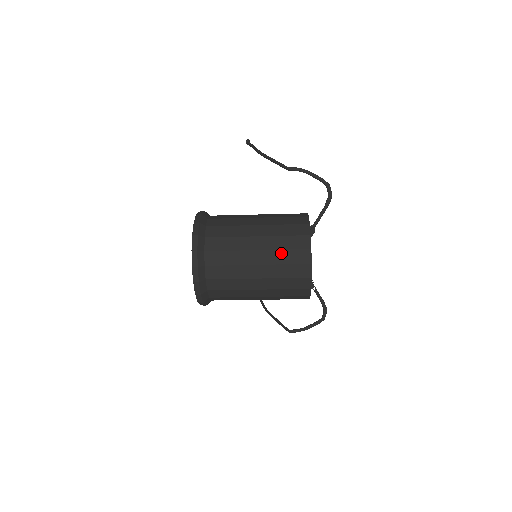
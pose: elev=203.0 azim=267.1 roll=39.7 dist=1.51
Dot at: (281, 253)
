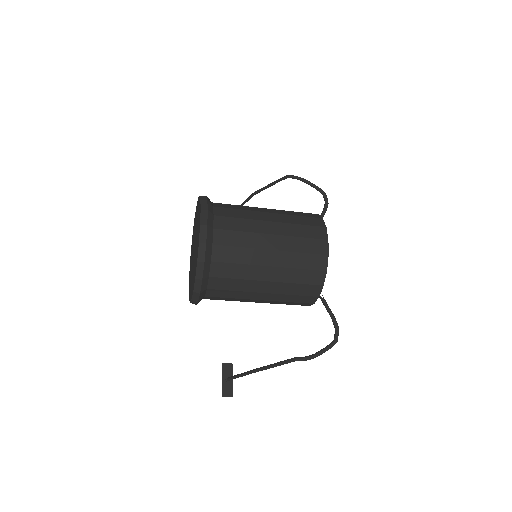
Dot at: (294, 217)
